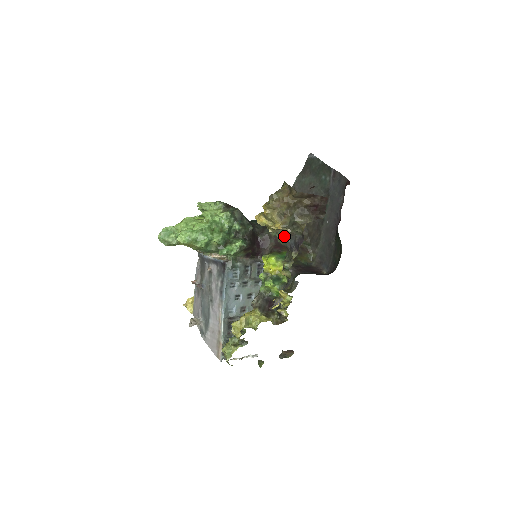
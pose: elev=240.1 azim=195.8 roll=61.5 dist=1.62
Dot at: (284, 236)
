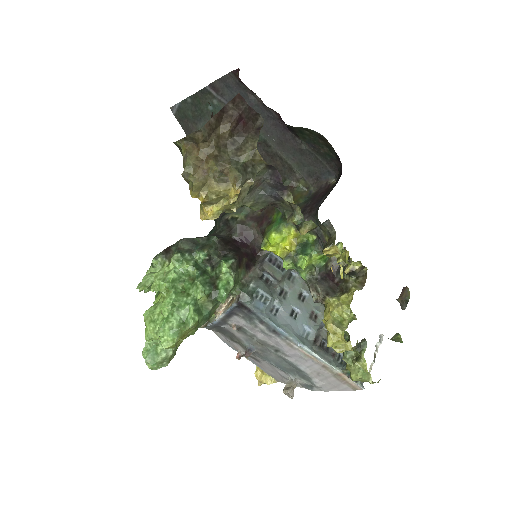
Dot at: (253, 197)
